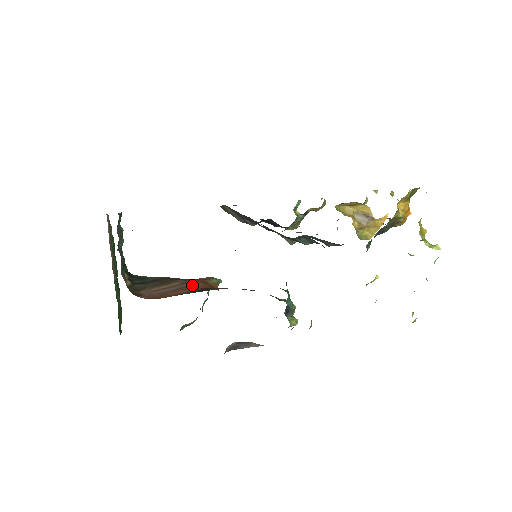
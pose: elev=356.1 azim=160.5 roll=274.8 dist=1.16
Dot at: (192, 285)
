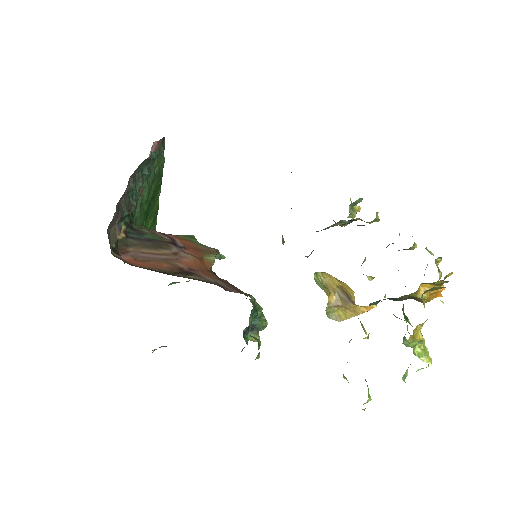
Dot at: (180, 259)
